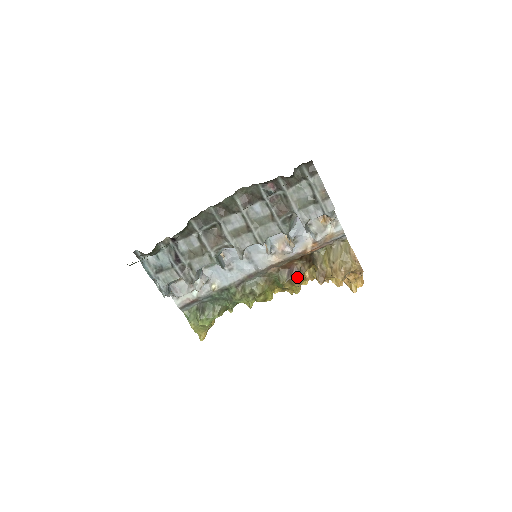
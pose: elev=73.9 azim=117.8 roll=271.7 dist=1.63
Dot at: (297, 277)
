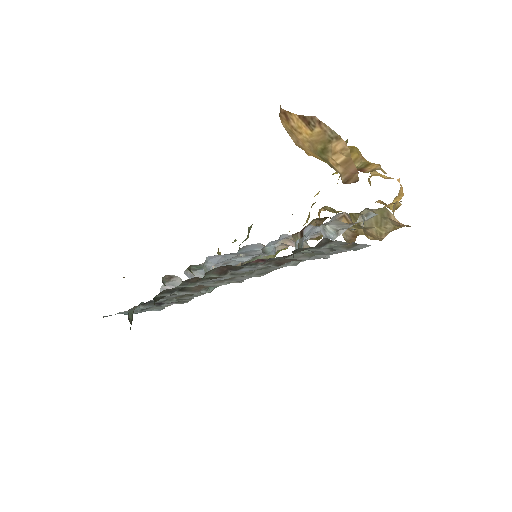
Dot at: occluded
